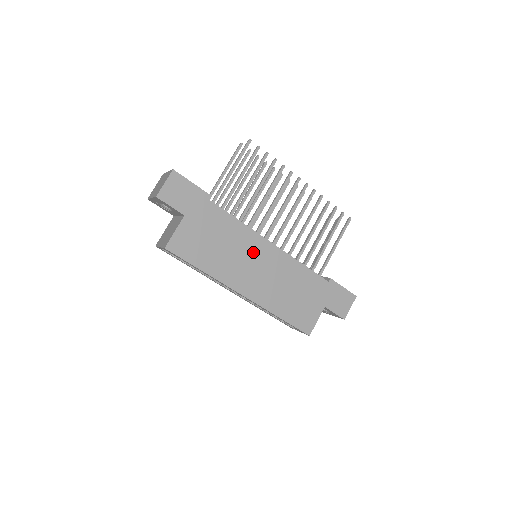
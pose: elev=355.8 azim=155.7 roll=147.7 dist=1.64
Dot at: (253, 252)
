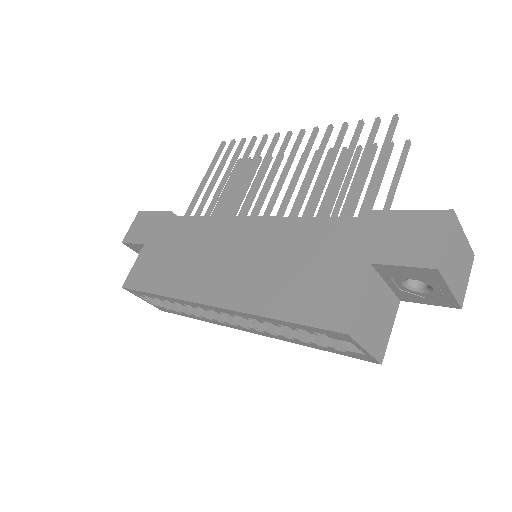
Dot at: (221, 241)
